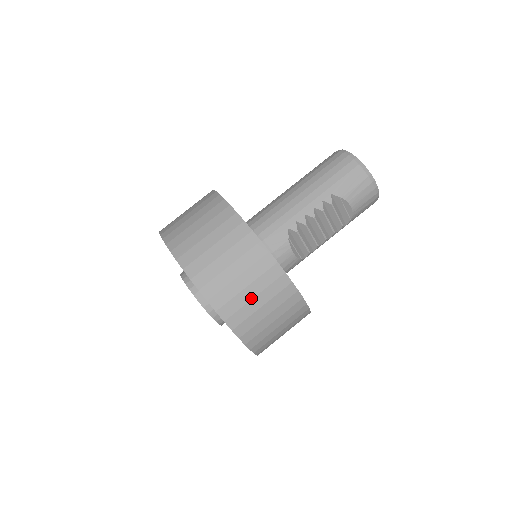
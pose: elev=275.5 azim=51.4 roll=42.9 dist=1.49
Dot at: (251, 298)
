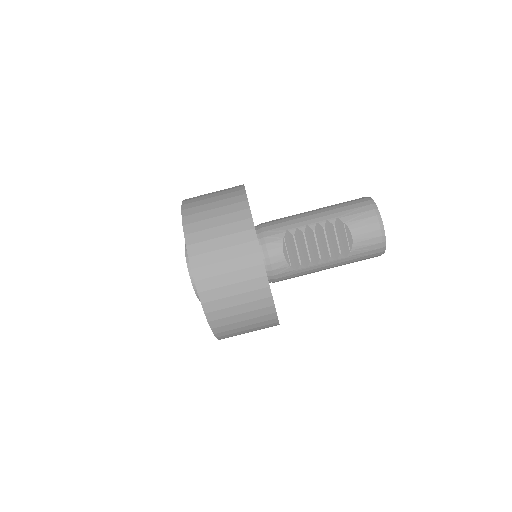
Dot at: (220, 248)
